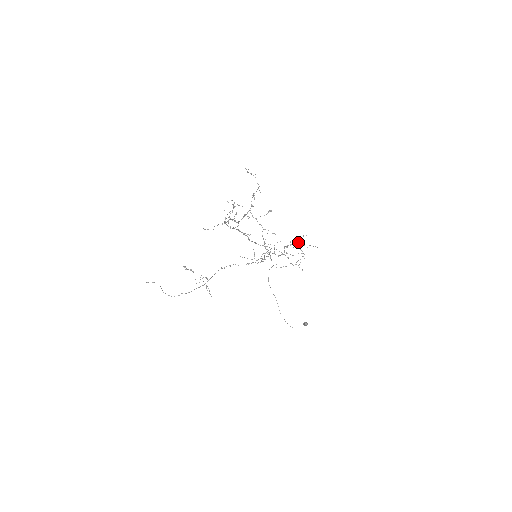
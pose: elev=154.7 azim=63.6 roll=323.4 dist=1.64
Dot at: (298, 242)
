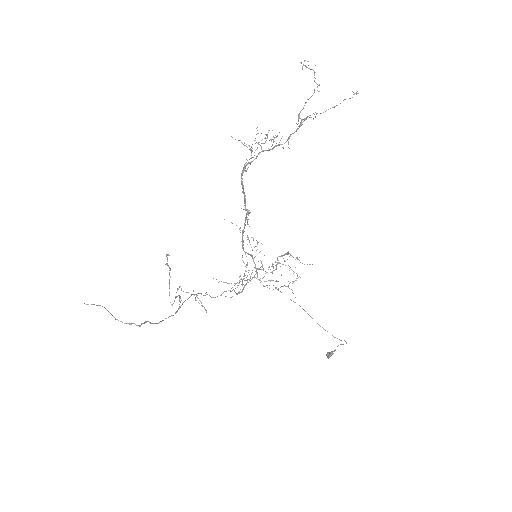
Dot at: (290, 255)
